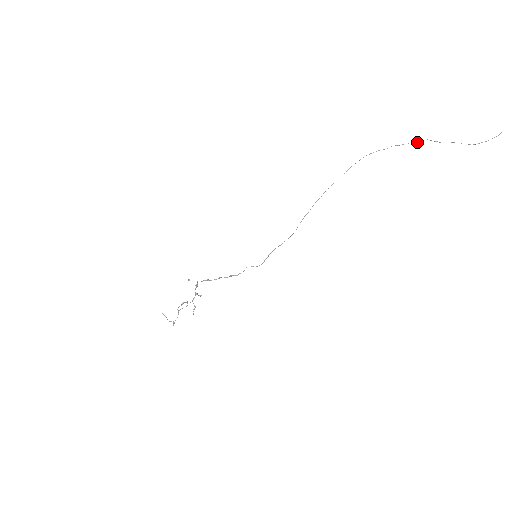
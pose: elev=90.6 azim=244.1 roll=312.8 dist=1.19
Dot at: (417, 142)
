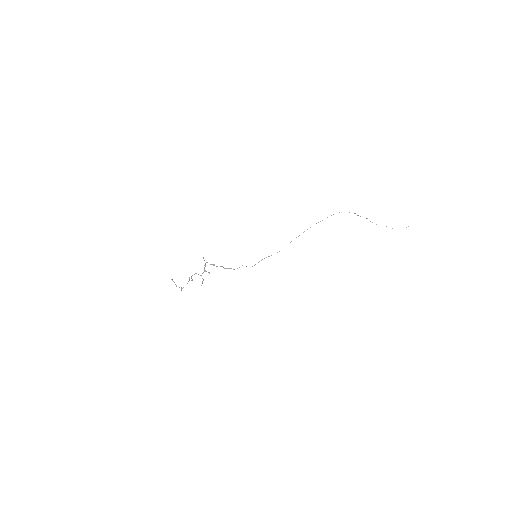
Dot at: occluded
